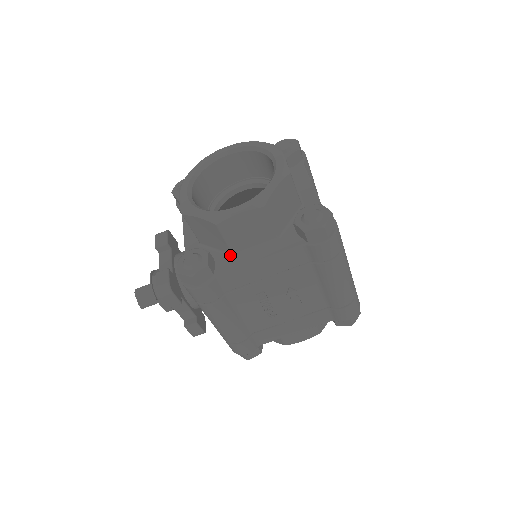
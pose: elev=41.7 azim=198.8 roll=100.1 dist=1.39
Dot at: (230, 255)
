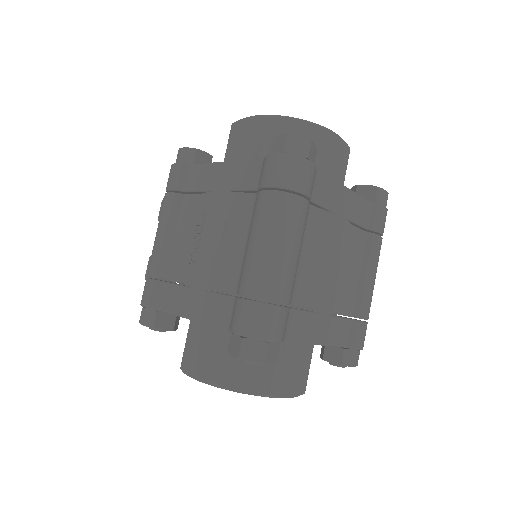
Dot at: occluded
